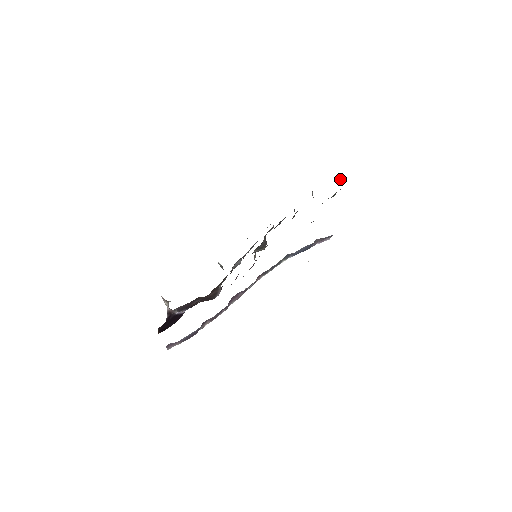
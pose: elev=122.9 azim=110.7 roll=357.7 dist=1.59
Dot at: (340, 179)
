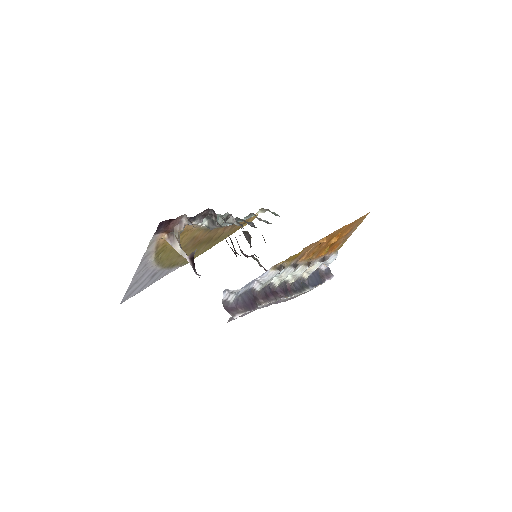
Dot at: (271, 212)
